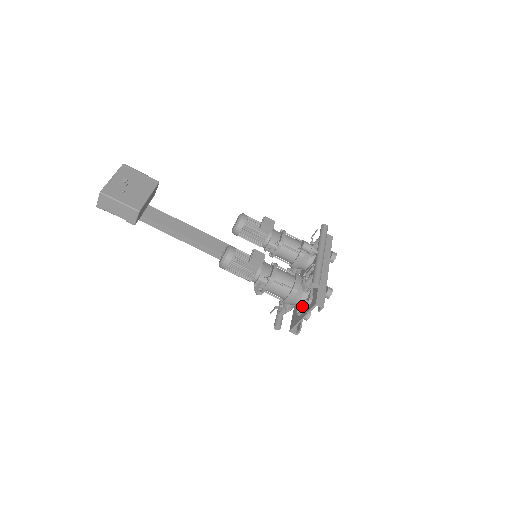
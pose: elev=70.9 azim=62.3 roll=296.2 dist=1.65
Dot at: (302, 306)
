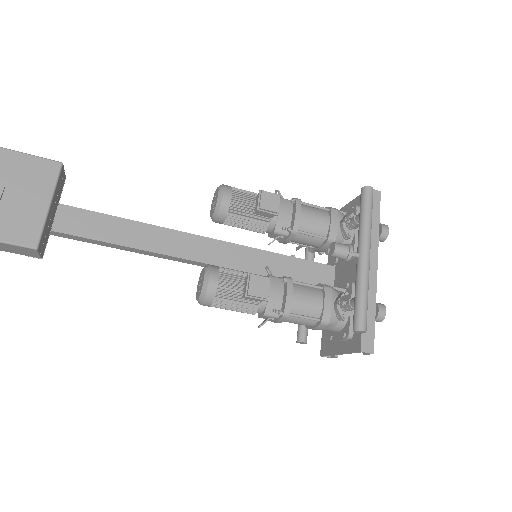
Dot at: (337, 335)
